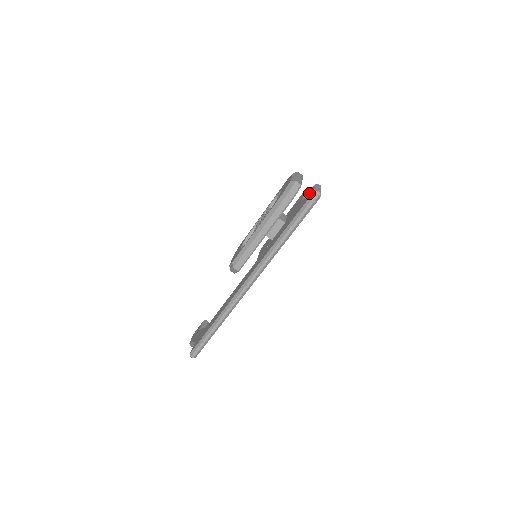
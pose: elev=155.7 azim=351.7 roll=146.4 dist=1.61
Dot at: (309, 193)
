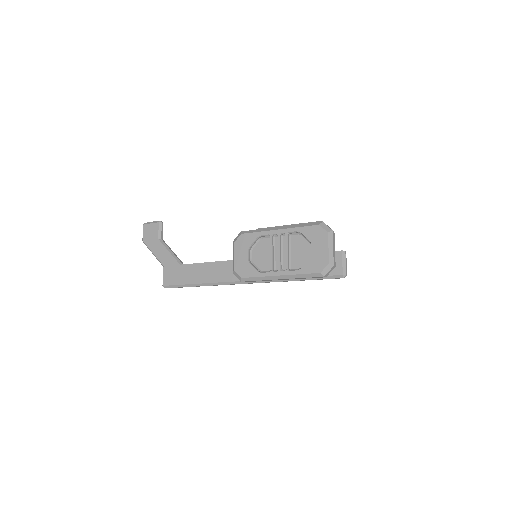
Dot at: (335, 260)
